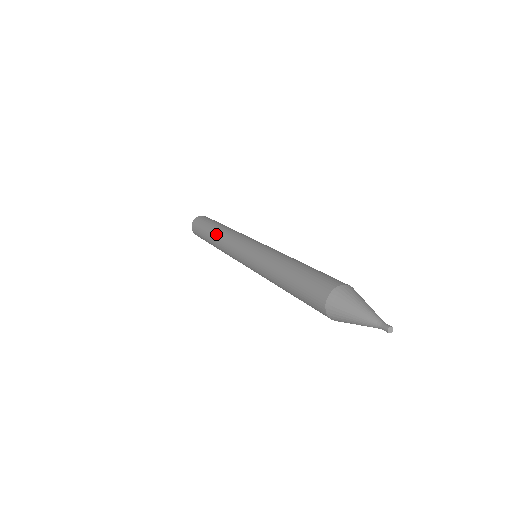
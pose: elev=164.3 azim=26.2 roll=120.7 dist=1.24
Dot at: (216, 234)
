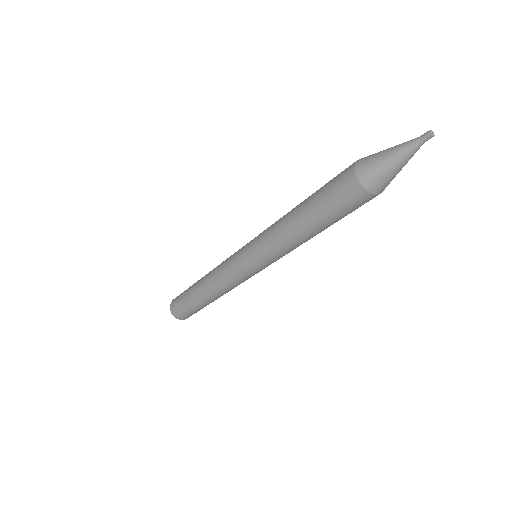
Dot at: occluded
